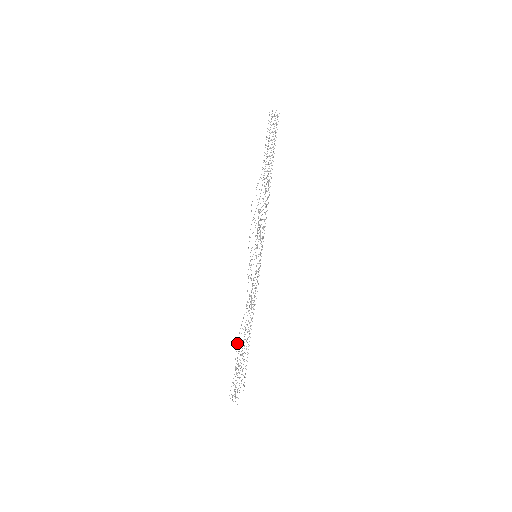
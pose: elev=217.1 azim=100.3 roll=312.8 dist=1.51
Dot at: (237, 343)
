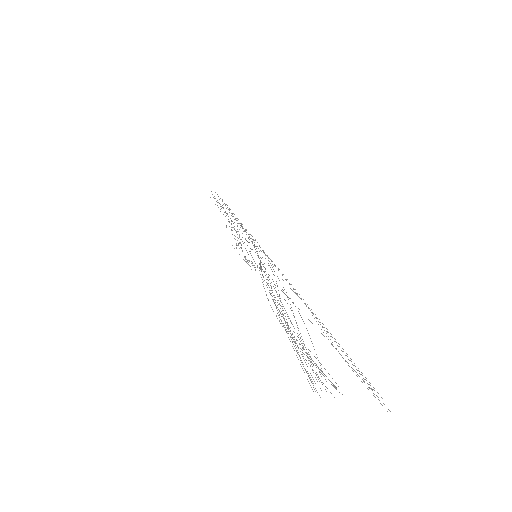
Dot at: (282, 326)
